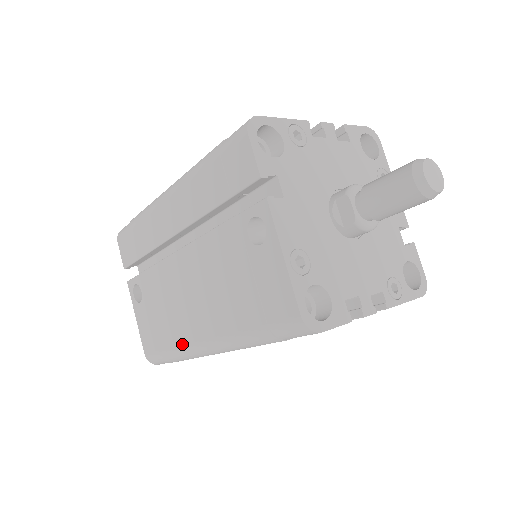
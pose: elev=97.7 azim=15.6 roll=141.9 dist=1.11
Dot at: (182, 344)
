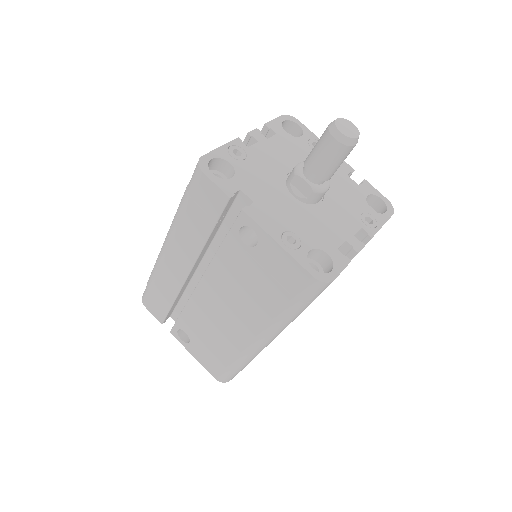
Dot at: (240, 352)
